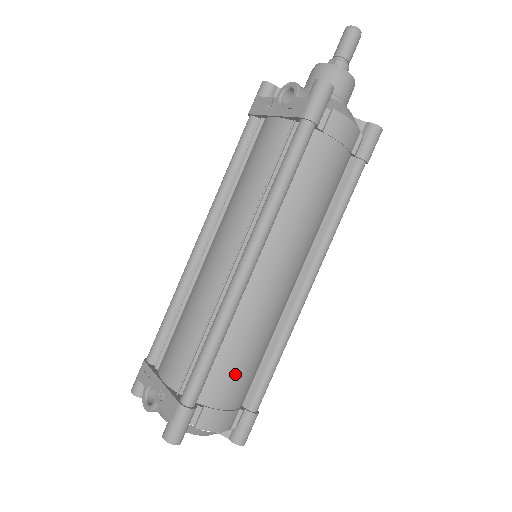
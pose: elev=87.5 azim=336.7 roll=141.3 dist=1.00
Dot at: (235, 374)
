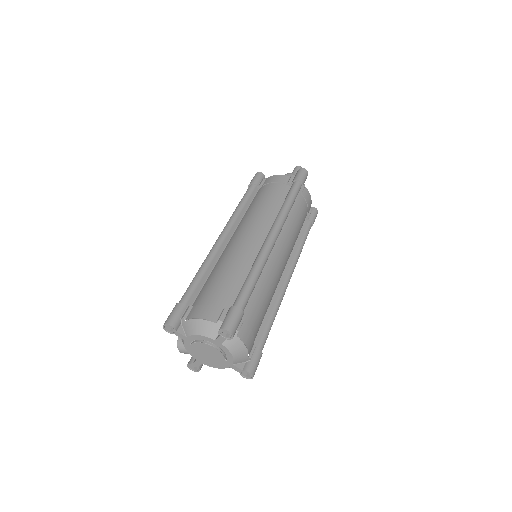
Dot at: (214, 284)
